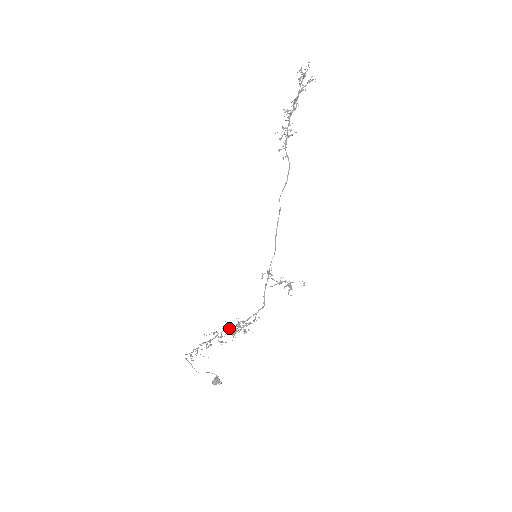
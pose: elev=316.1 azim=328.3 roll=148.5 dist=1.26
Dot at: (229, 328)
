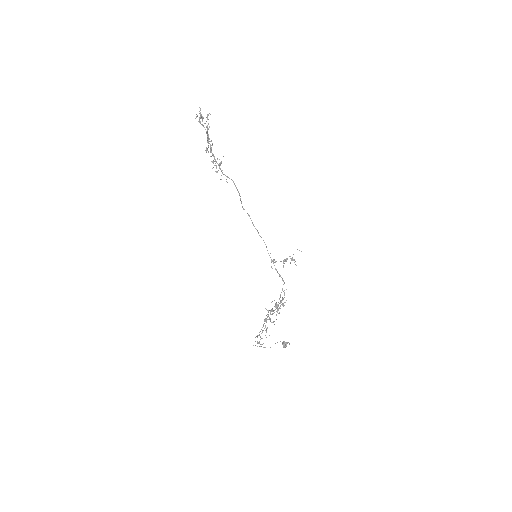
Dot at: (272, 311)
